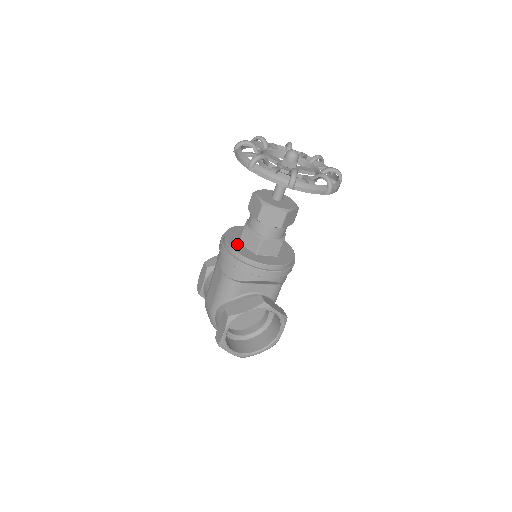
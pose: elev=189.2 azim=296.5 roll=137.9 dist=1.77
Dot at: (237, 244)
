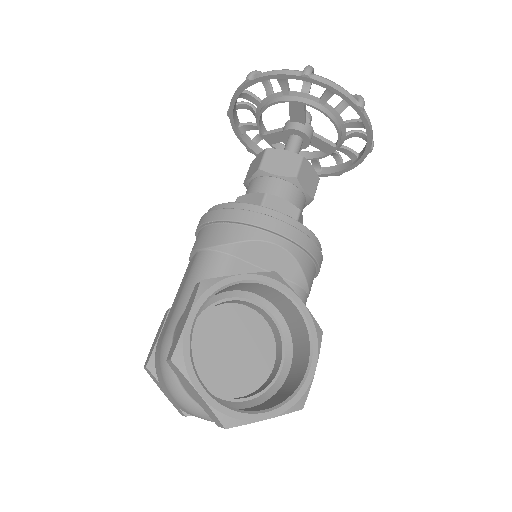
Dot at: occluded
